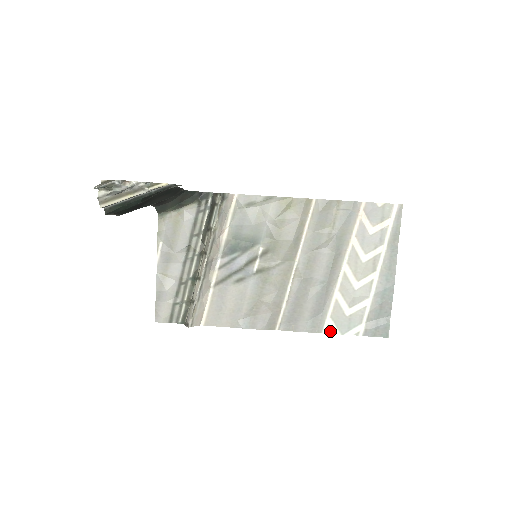
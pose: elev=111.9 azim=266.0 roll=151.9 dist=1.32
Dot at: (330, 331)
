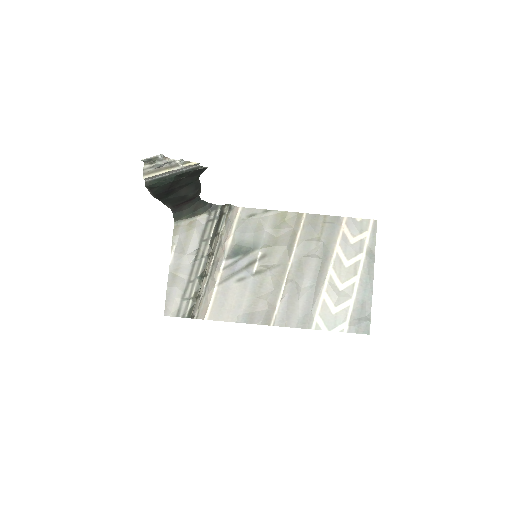
Dot at: (318, 328)
